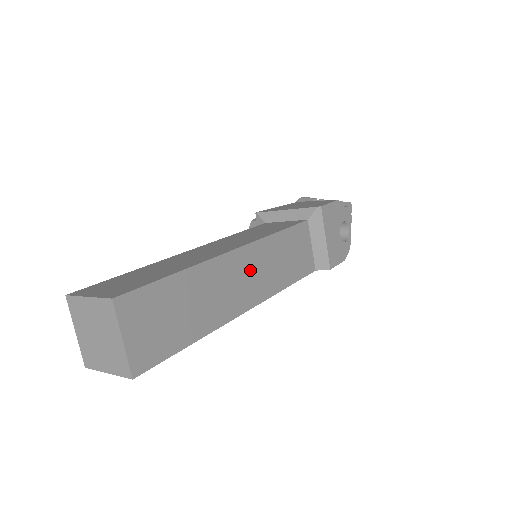
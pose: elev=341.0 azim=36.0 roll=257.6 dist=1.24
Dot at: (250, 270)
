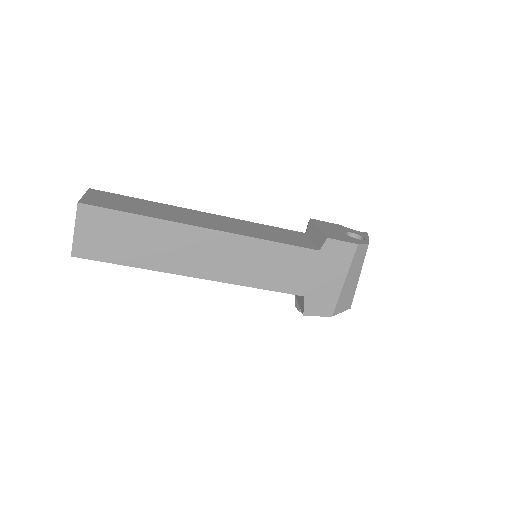
Dot at: (219, 221)
